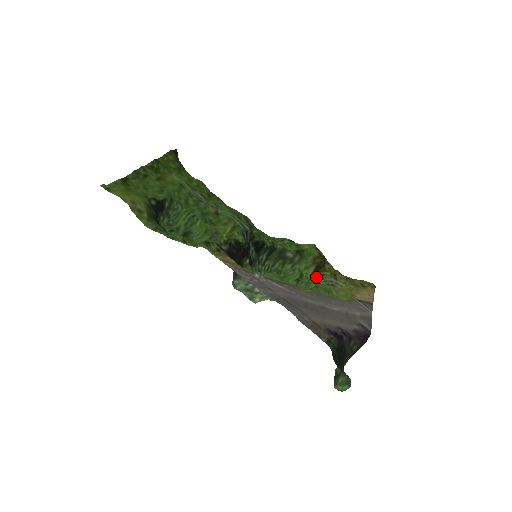
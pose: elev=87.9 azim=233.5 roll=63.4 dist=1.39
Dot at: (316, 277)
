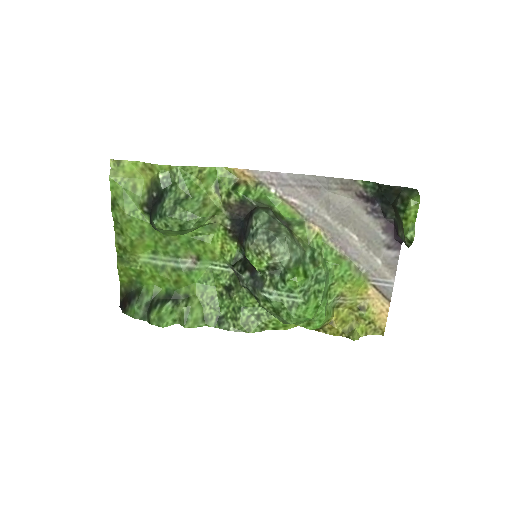
Dot at: (323, 323)
